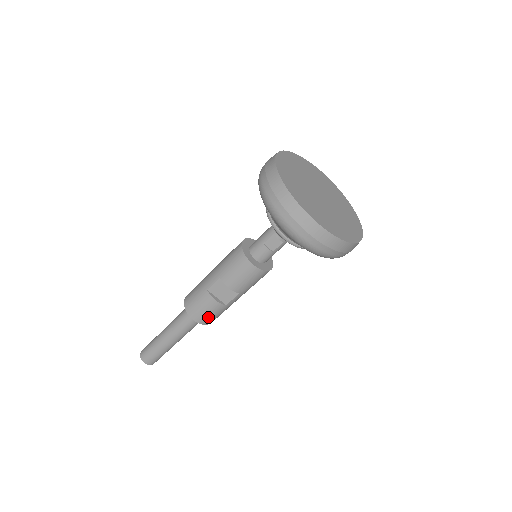
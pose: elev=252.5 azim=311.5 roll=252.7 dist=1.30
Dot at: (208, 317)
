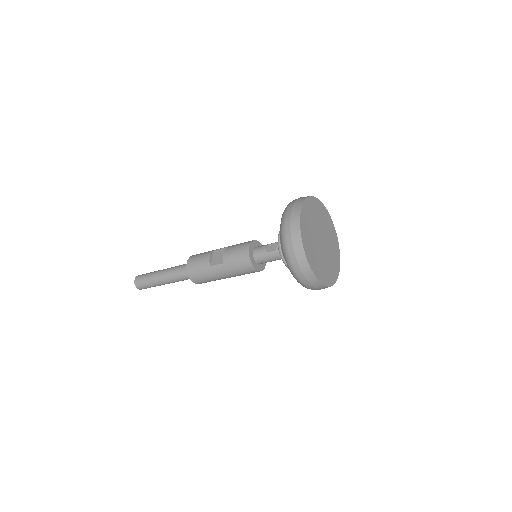
Dot at: (195, 266)
